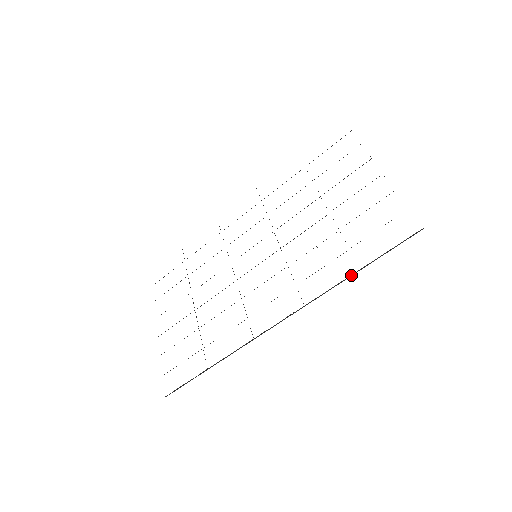
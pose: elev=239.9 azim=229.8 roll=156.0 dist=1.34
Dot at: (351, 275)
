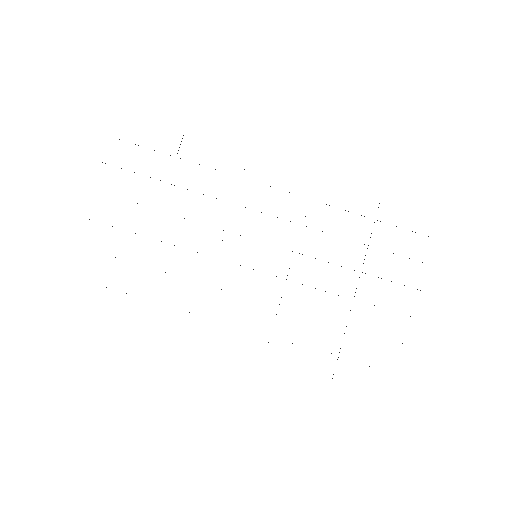
Dot at: occluded
